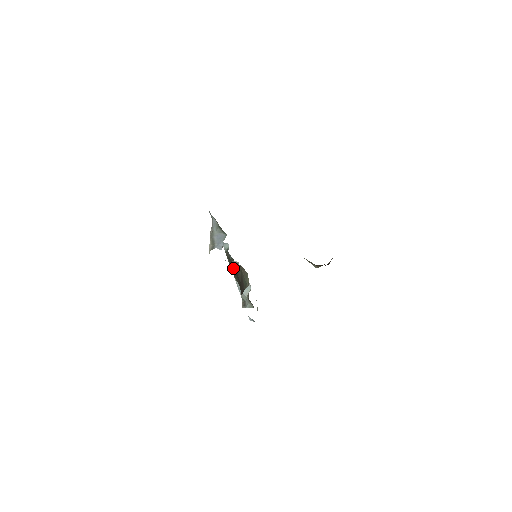
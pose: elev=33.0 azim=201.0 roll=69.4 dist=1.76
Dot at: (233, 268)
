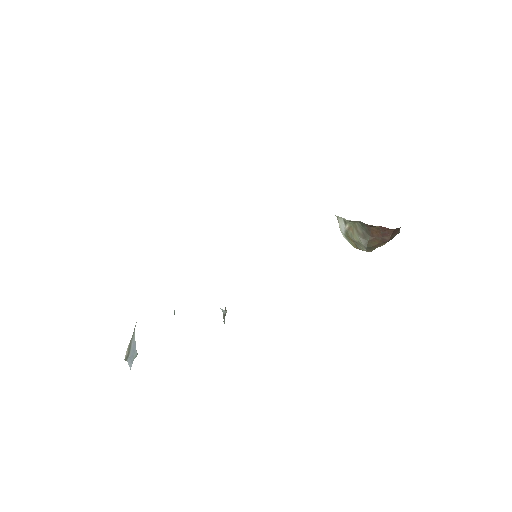
Dot at: occluded
